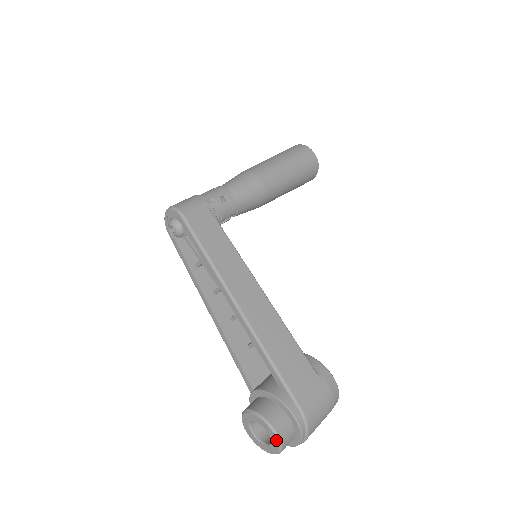
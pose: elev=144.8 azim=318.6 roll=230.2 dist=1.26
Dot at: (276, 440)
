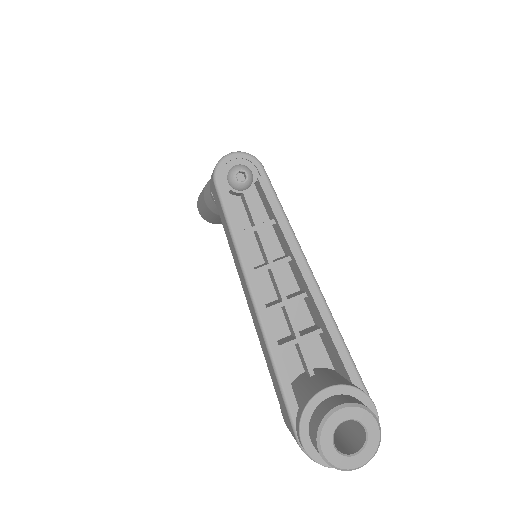
Dot at: (378, 437)
